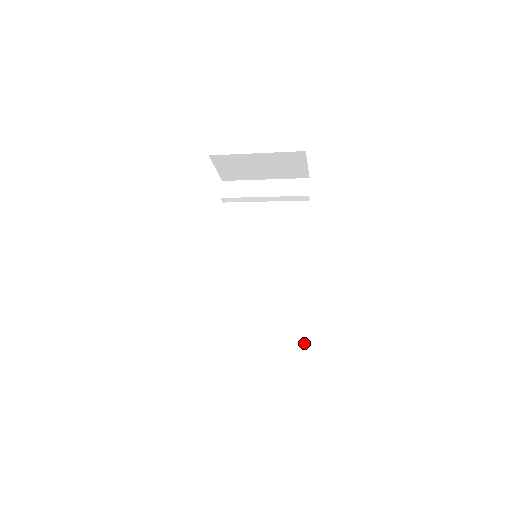
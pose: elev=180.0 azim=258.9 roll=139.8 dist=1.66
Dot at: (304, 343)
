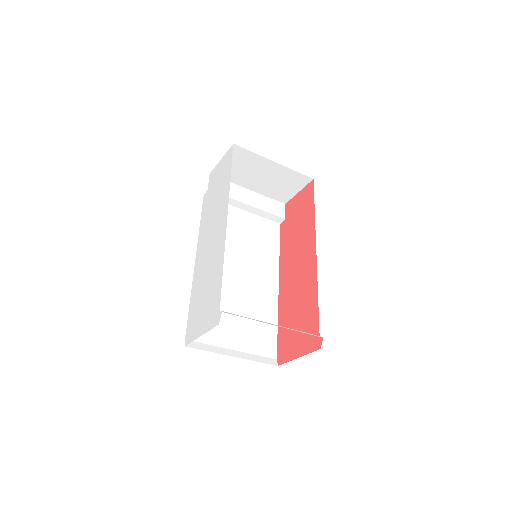
Dot at: (275, 353)
